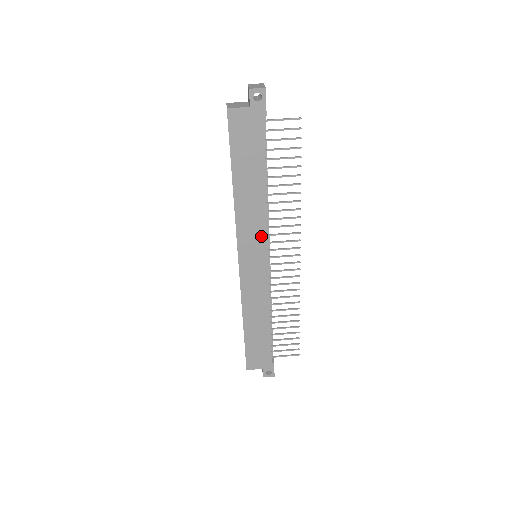
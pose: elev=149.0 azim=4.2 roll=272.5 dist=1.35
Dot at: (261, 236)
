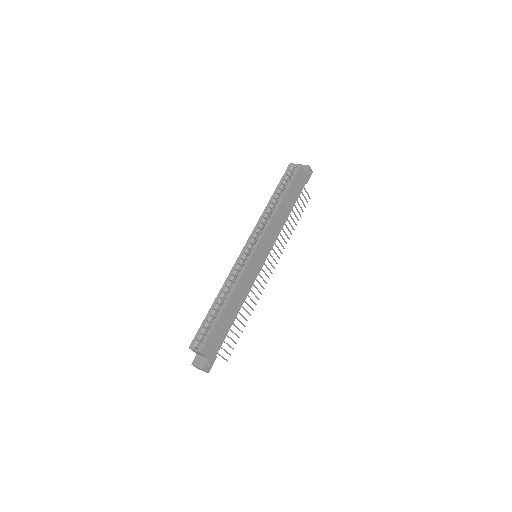
Dot at: (272, 243)
